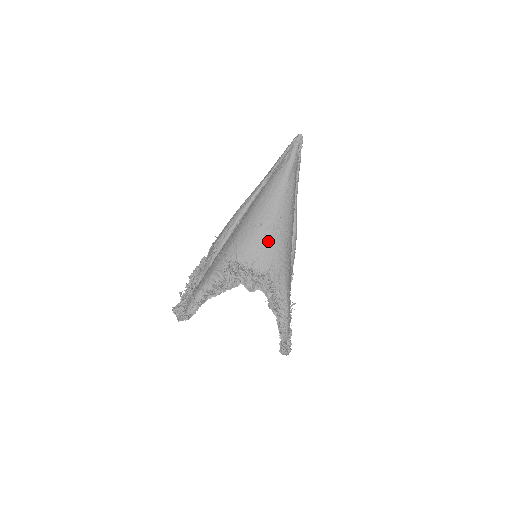
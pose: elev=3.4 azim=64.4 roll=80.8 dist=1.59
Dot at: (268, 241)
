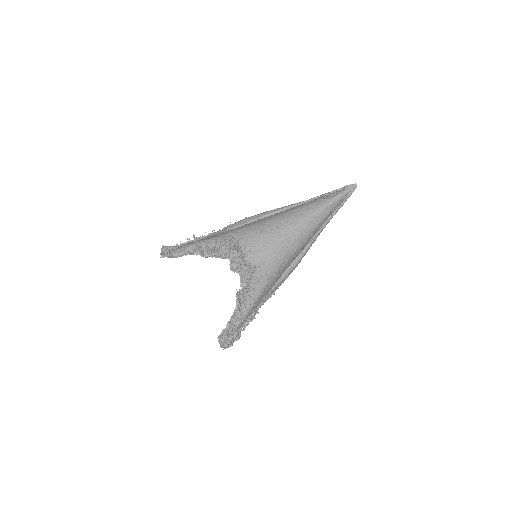
Dot at: (273, 244)
